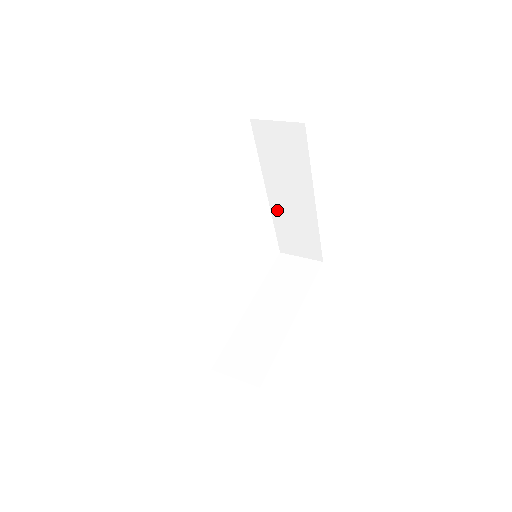
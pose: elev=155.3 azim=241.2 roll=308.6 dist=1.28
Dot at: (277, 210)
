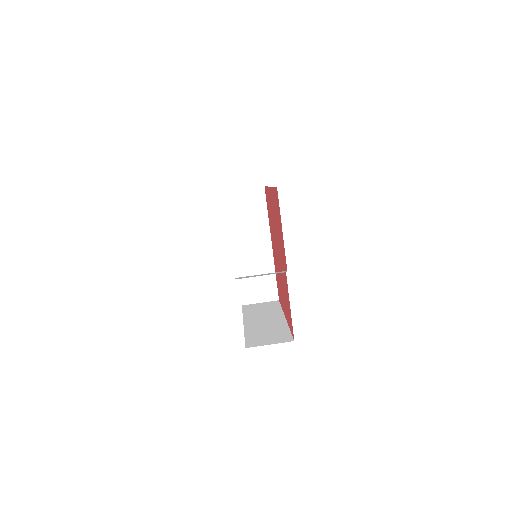
Dot at: occluded
